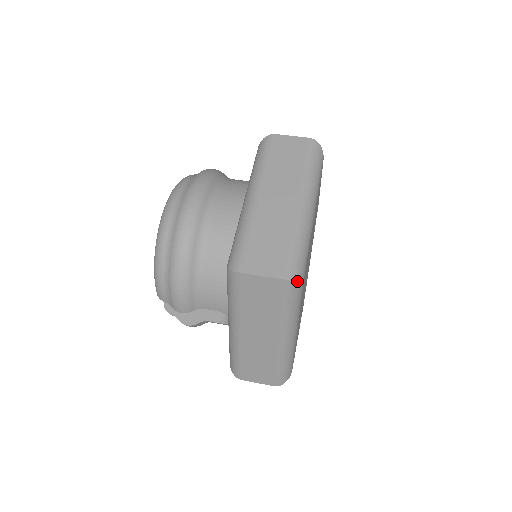
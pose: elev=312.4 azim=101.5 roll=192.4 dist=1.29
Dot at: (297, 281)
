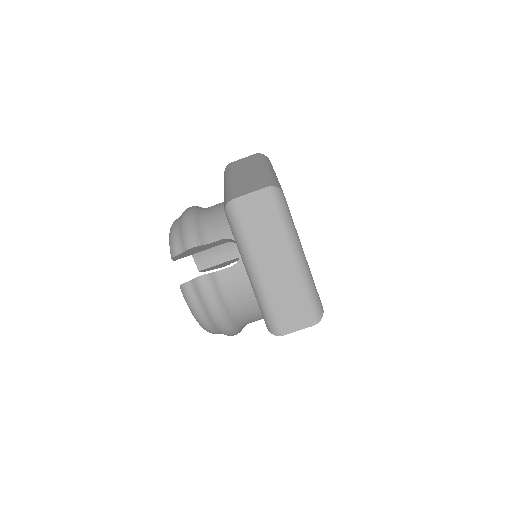
Dot at: occluded
